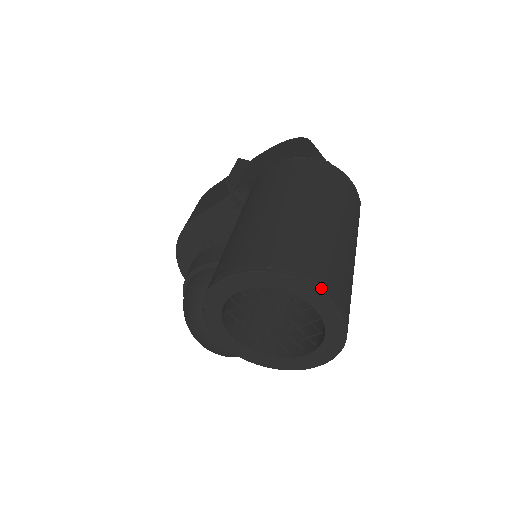
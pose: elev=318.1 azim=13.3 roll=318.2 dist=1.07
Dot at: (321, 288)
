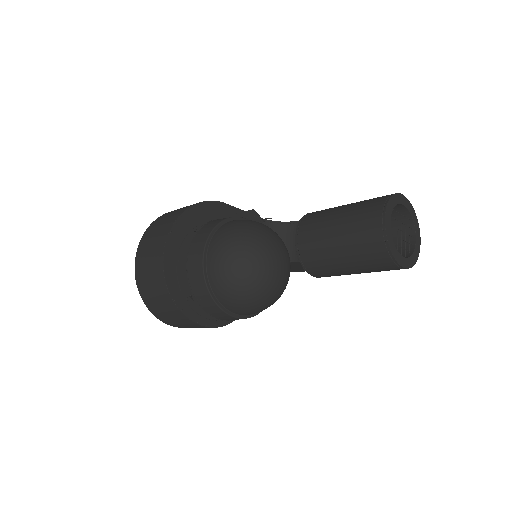
Dot at: (418, 232)
